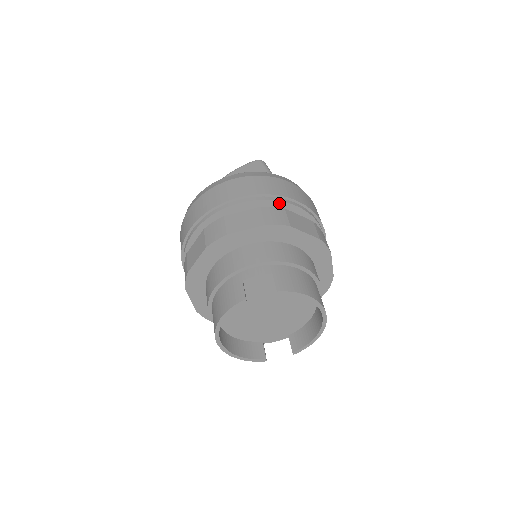
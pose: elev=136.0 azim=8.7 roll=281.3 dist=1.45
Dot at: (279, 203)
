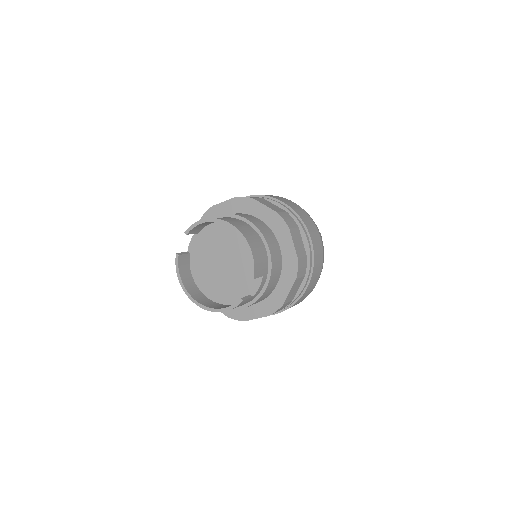
Dot at: occluded
